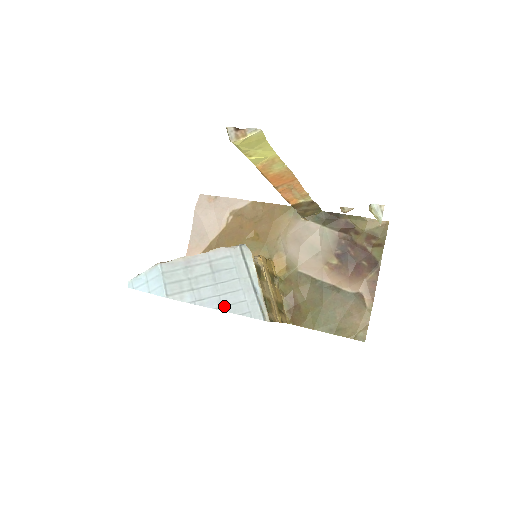
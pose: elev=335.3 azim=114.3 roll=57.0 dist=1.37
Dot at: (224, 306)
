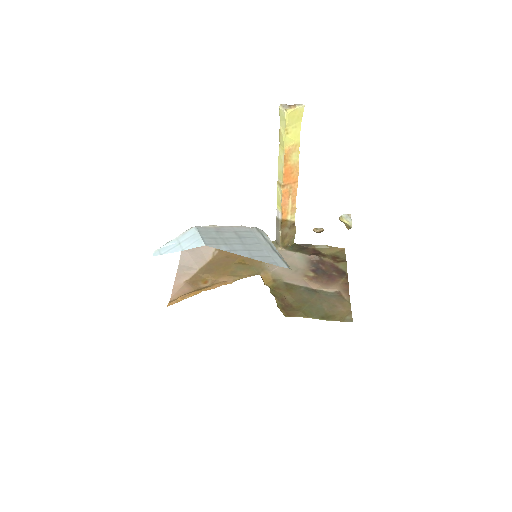
Dot at: (254, 257)
